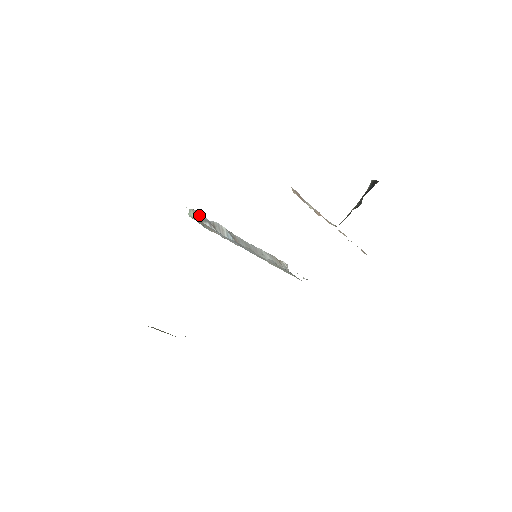
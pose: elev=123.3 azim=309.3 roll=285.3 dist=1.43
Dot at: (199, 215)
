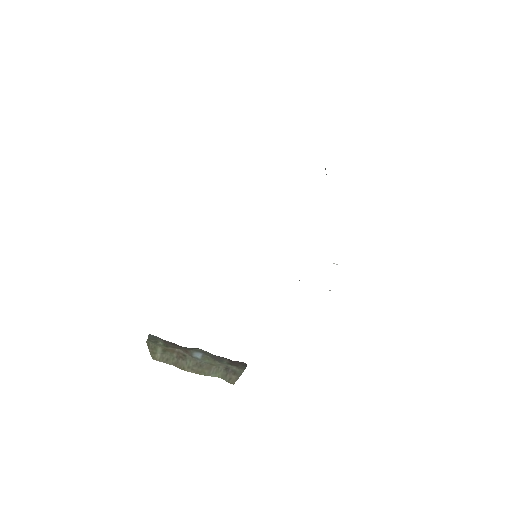
Dot at: occluded
